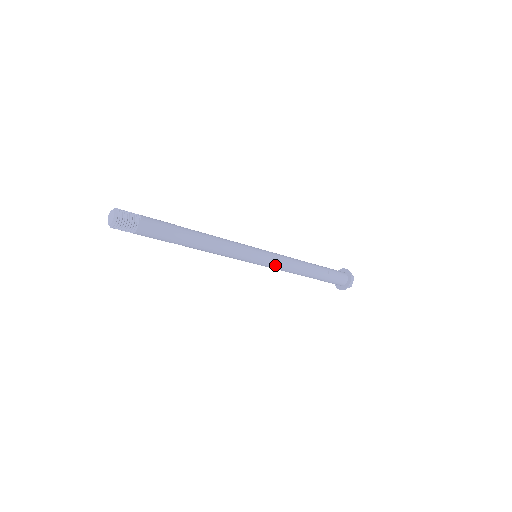
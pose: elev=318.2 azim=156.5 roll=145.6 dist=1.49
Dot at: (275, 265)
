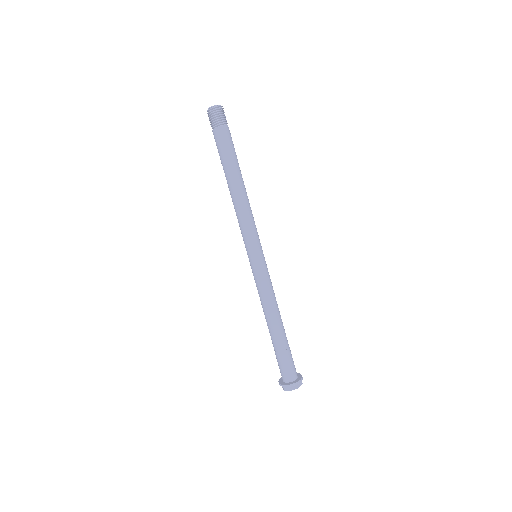
Dot at: (263, 278)
